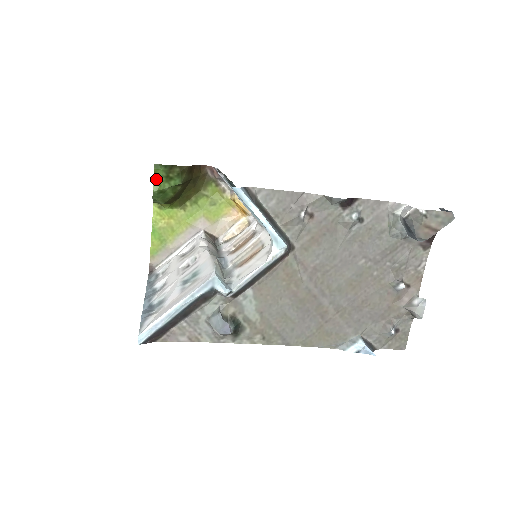
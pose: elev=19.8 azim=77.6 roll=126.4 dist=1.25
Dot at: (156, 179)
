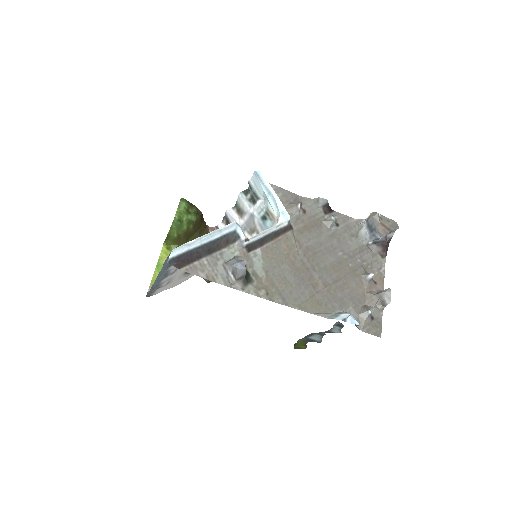
Dot at: (179, 209)
